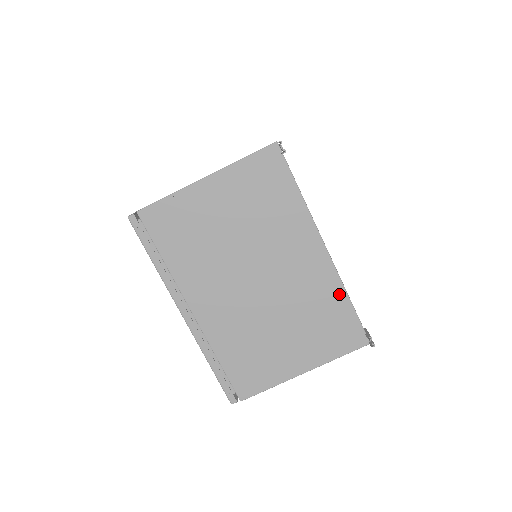
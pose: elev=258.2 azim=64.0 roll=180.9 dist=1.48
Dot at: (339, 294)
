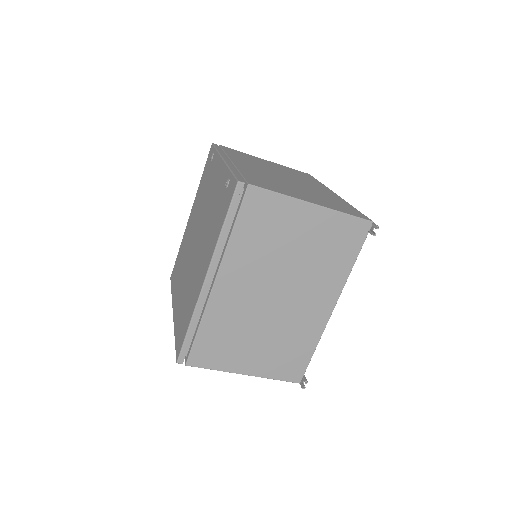
Dot at: (313, 341)
